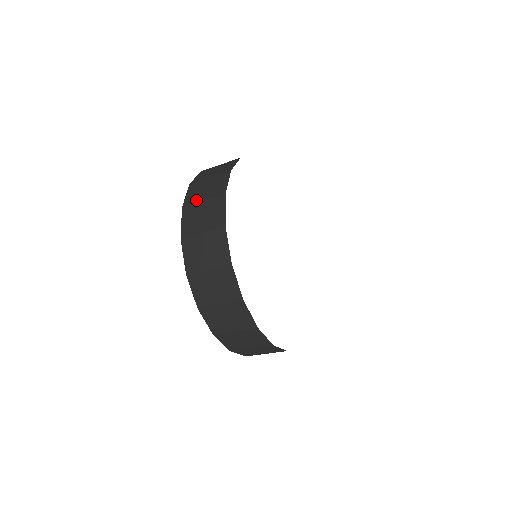
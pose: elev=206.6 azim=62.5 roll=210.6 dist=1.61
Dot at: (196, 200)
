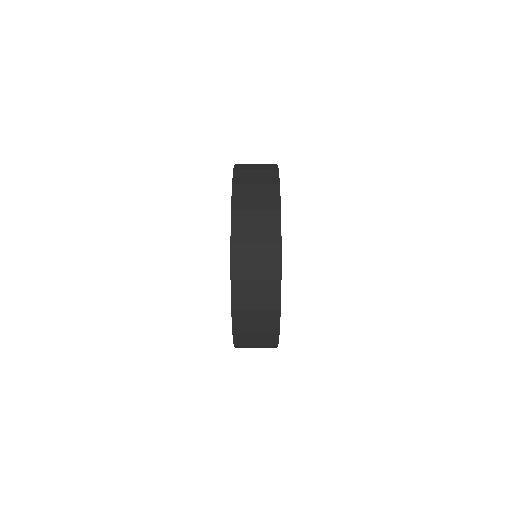
Dot at: (247, 274)
